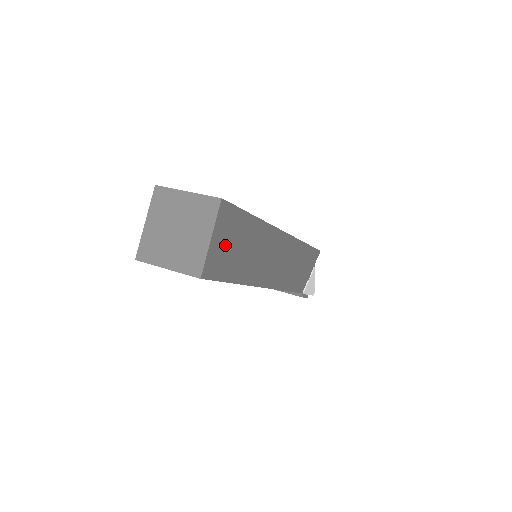
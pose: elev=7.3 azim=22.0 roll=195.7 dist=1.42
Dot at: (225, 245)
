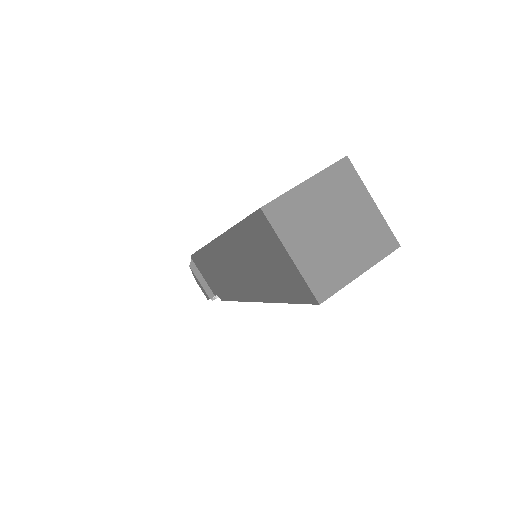
Dot at: occluded
